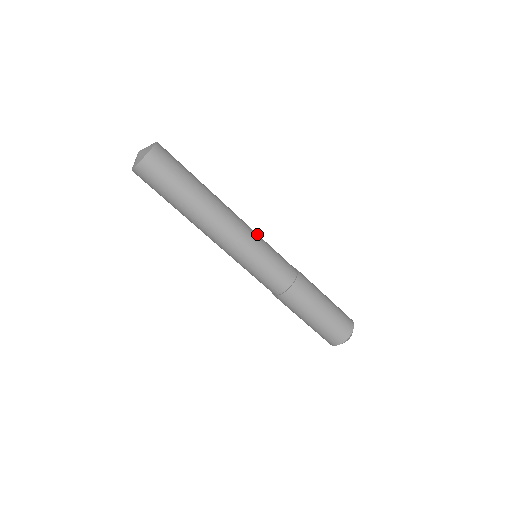
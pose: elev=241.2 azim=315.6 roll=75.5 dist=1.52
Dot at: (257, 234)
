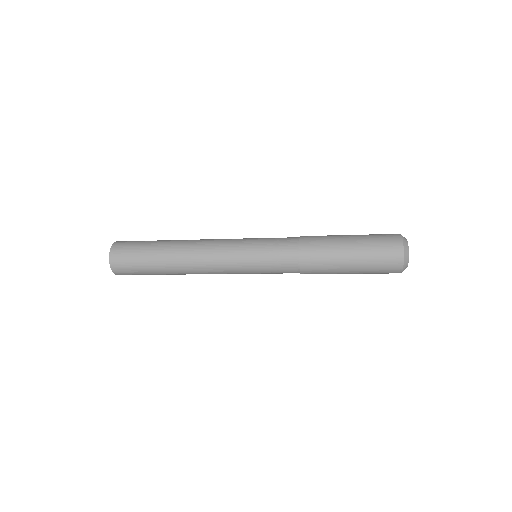
Dot at: (237, 249)
